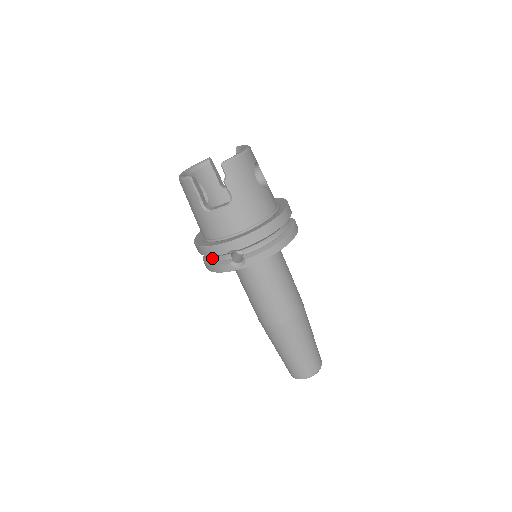
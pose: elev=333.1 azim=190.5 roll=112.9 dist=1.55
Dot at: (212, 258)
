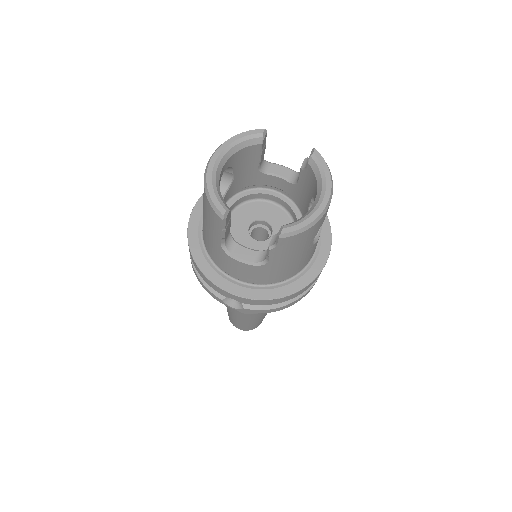
Dot at: occluded
